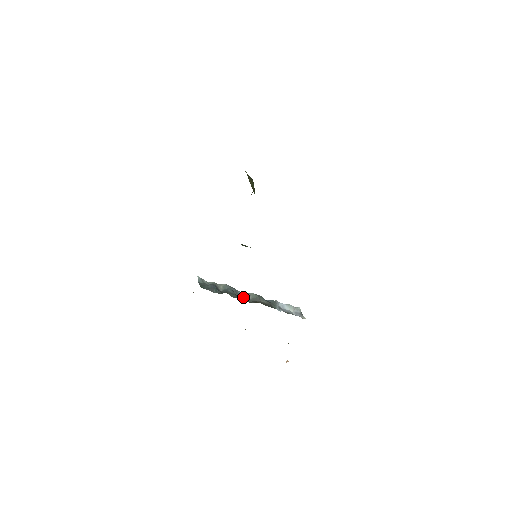
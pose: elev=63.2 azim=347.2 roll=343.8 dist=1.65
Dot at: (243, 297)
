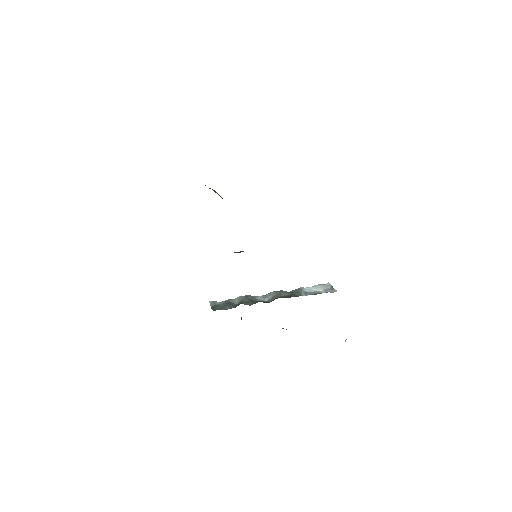
Dot at: (262, 300)
